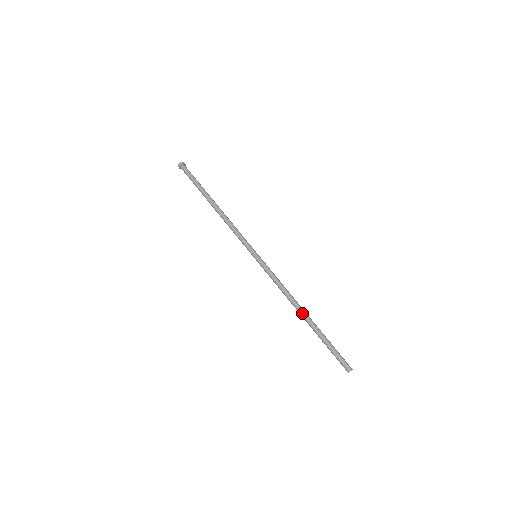
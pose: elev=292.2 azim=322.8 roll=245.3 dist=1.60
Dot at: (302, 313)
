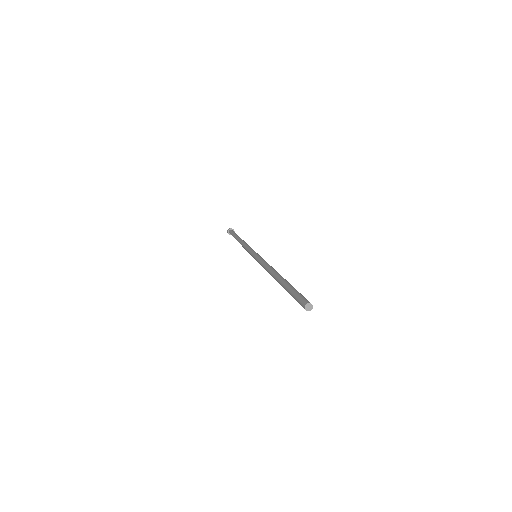
Dot at: (276, 274)
